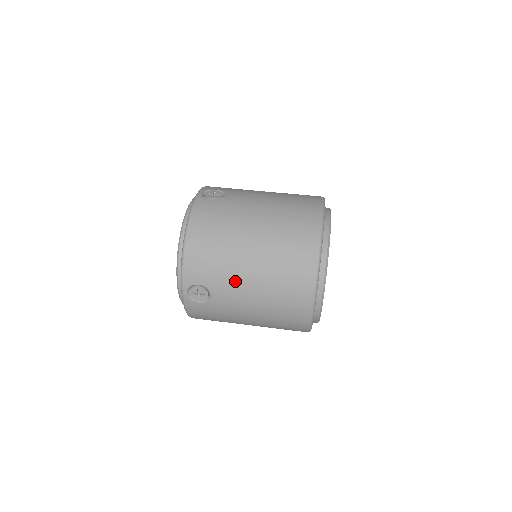
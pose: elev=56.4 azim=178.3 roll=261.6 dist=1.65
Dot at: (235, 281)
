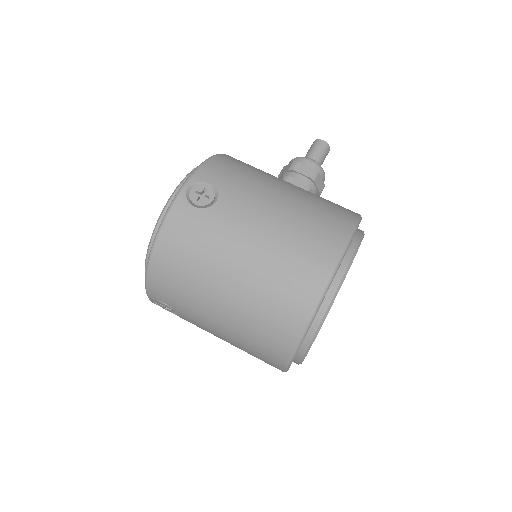
Dot at: (202, 318)
